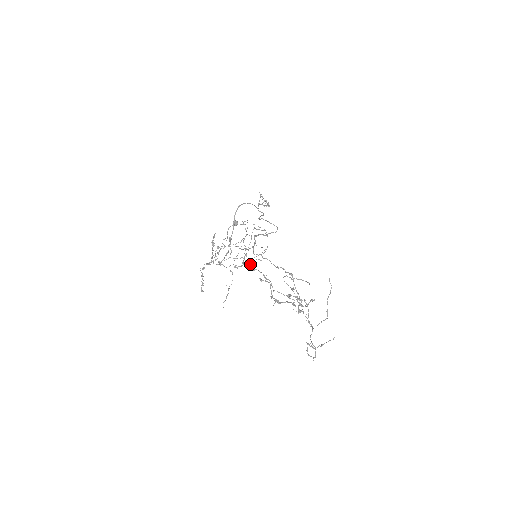
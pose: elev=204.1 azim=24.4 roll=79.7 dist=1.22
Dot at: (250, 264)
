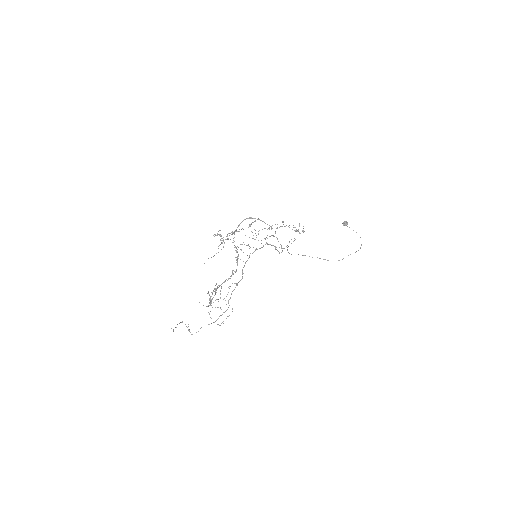
Dot at: occluded
